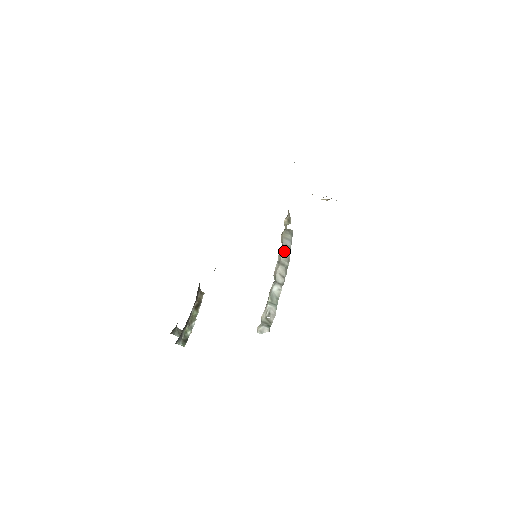
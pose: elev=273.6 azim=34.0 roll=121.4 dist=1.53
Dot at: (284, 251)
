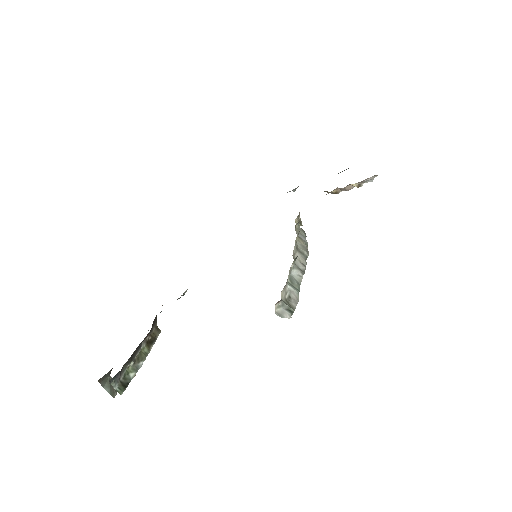
Dot at: (300, 242)
